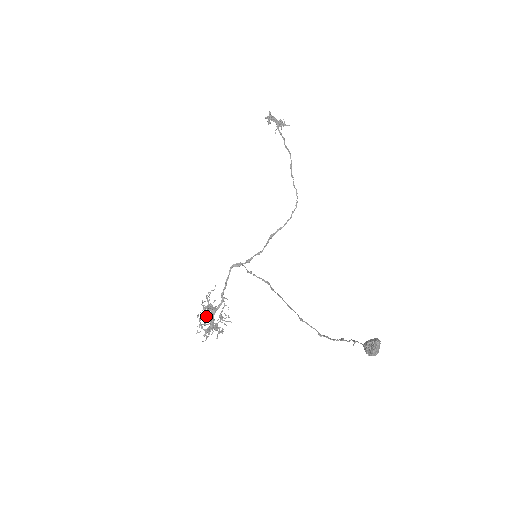
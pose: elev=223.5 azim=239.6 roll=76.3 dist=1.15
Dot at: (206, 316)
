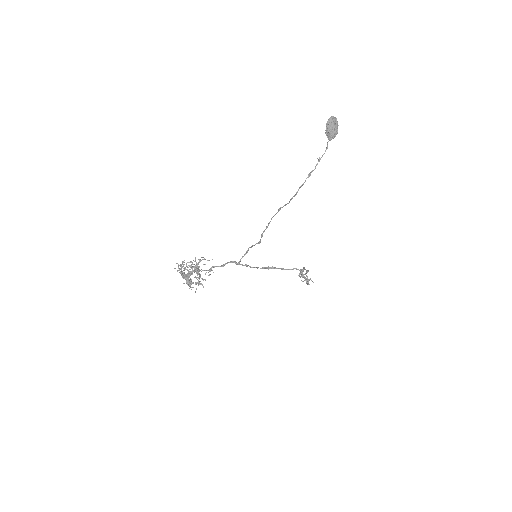
Dot at: (191, 261)
